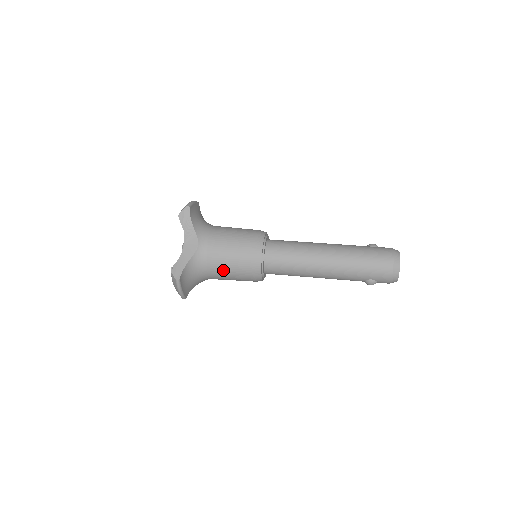
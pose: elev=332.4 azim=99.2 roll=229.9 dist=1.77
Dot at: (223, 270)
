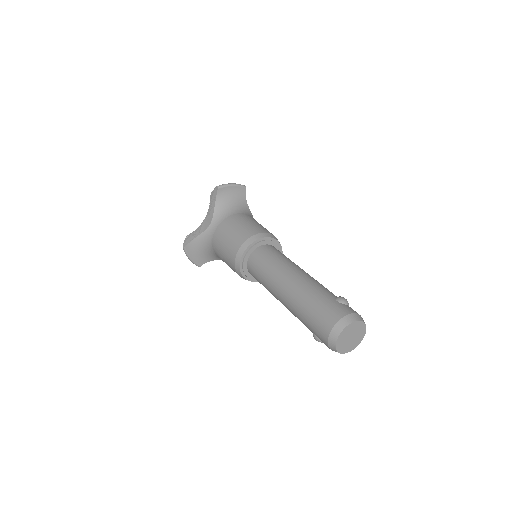
Dot at: (220, 255)
